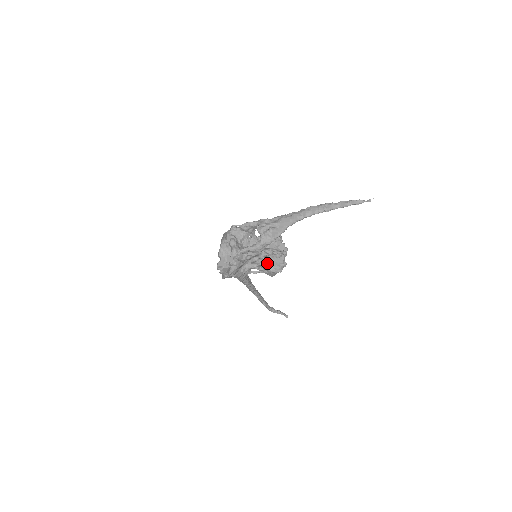
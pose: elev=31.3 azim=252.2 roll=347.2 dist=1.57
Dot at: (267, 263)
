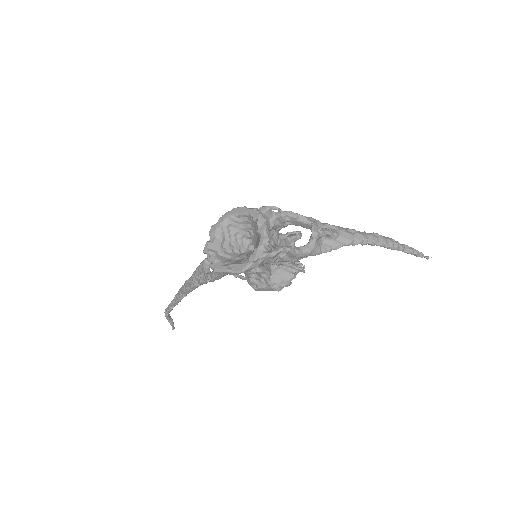
Dot at: (271, 273)
